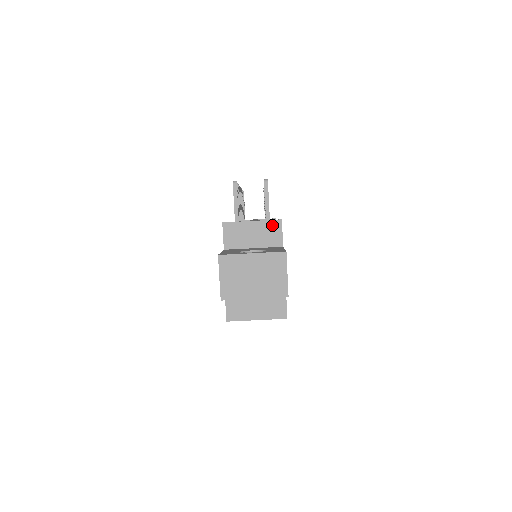
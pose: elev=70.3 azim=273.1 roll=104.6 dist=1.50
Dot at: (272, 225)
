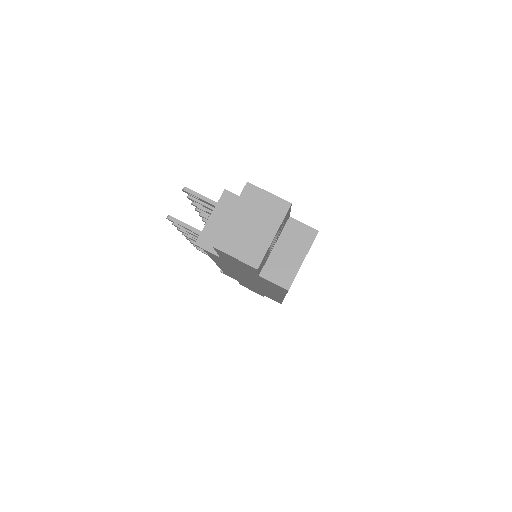
Dot at: (224, 201)
